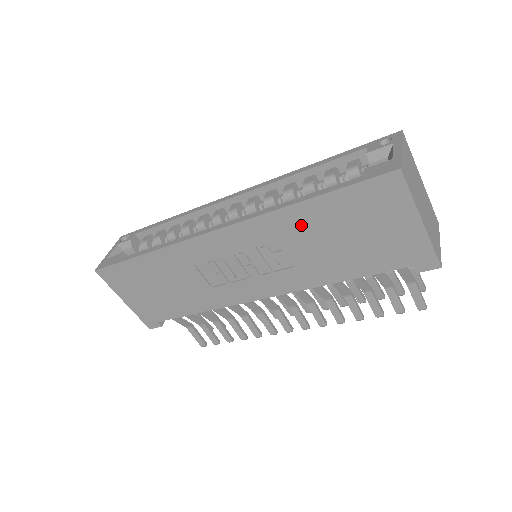
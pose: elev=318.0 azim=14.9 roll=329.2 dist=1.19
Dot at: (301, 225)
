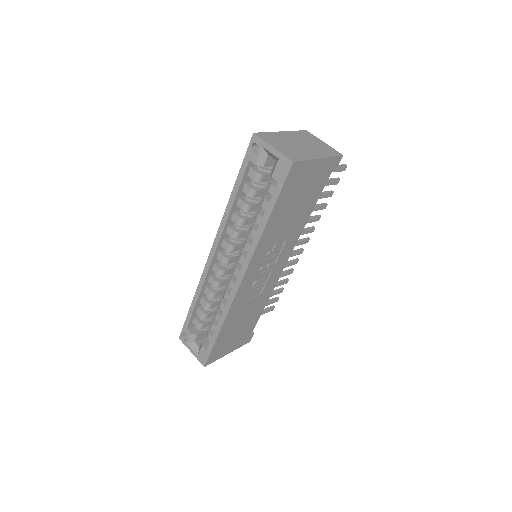
Dot at: (274, 229)
